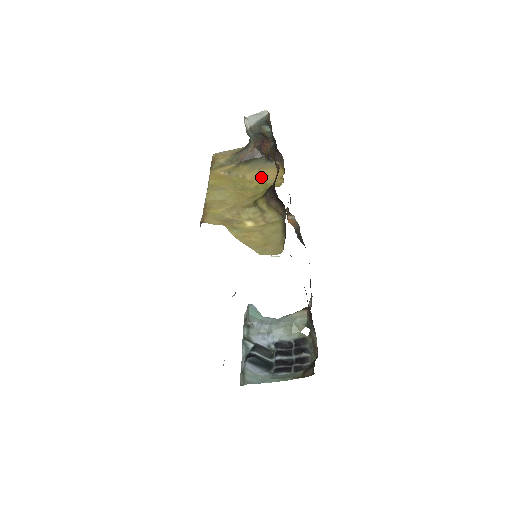
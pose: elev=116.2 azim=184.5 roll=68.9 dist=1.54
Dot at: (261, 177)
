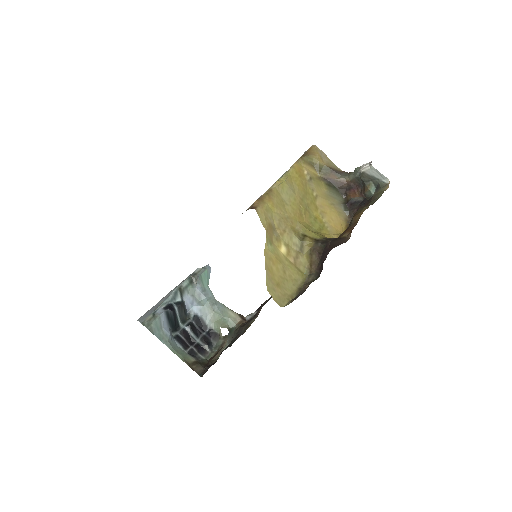
Dot at: (326, 213)
